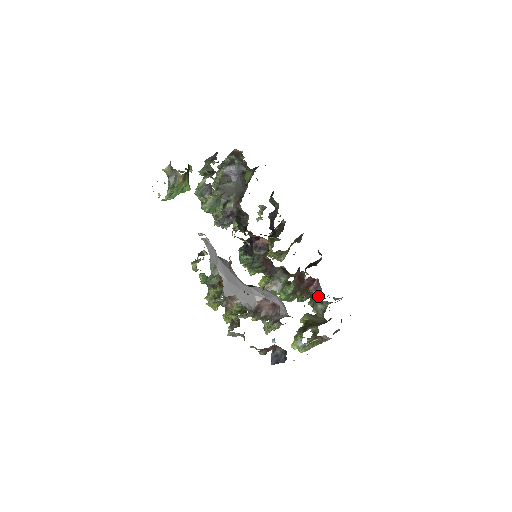
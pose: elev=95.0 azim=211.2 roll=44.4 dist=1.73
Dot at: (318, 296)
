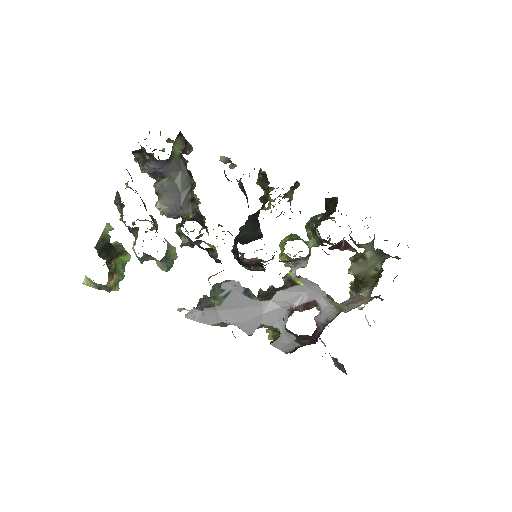
Dot at: occluded
